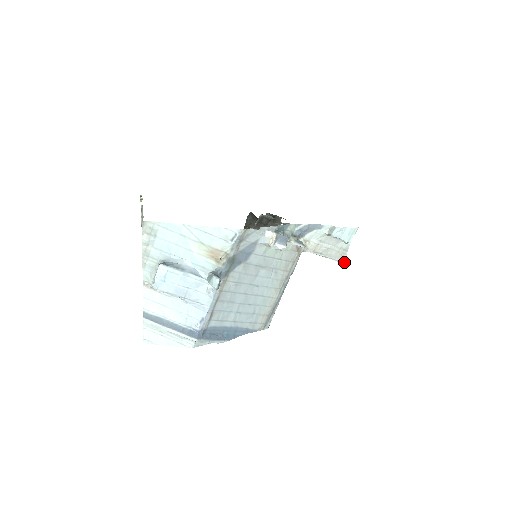
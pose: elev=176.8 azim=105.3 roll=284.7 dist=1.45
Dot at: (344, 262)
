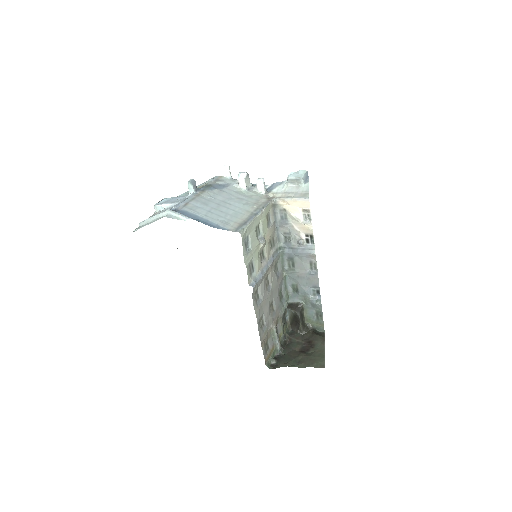
Dot at: (308, 198)
